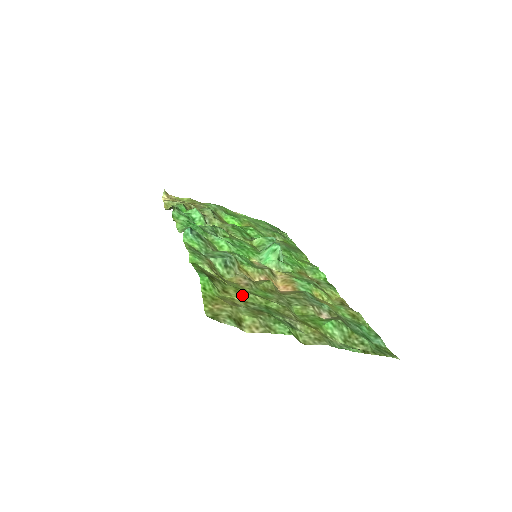
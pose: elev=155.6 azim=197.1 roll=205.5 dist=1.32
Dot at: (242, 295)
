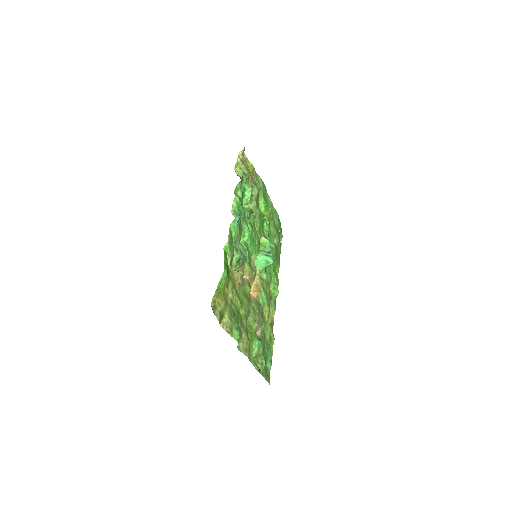
Dot at: (233, 295)
